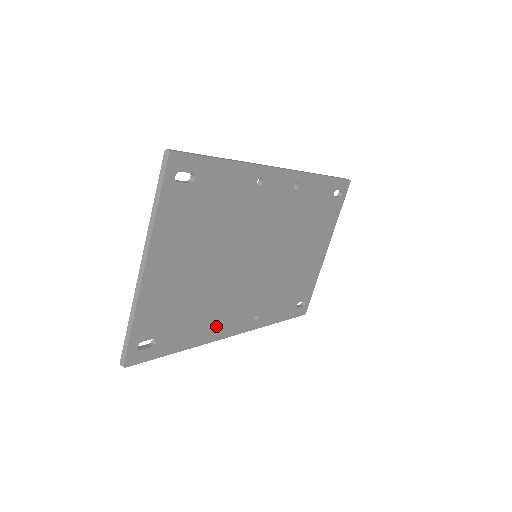
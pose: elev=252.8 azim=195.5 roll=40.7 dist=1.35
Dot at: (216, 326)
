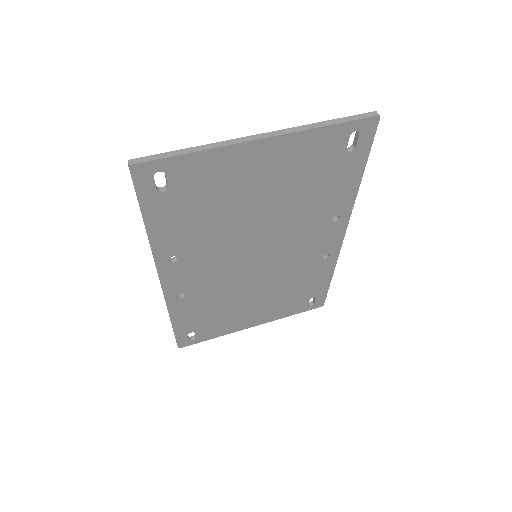
Dot at: (176, 255)
